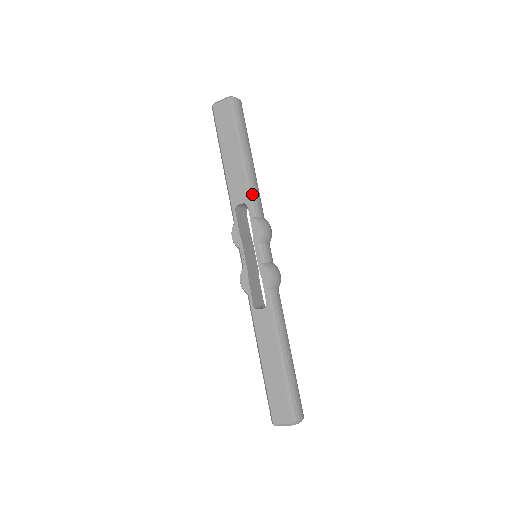
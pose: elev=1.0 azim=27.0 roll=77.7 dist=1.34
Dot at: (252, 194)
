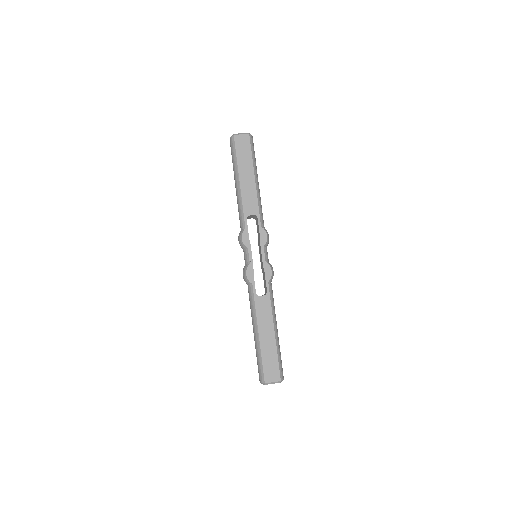
Dot at: (261, 209)
